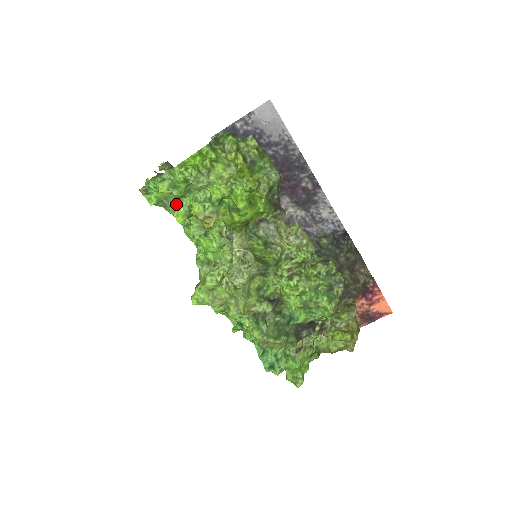
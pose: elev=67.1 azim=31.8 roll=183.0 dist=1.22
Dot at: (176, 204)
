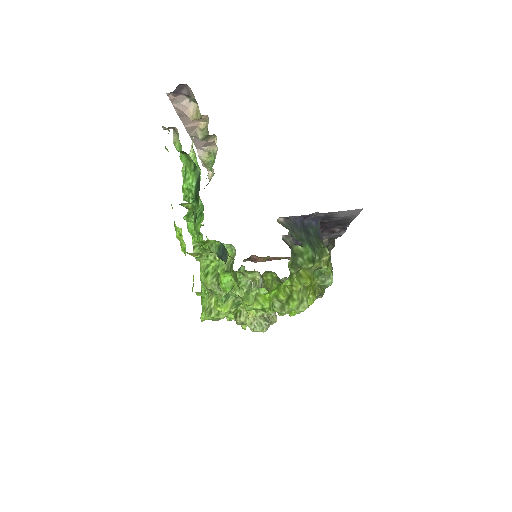
Dot at: occluded
